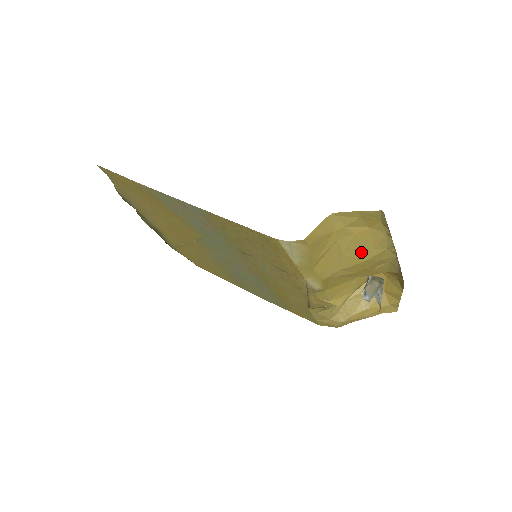
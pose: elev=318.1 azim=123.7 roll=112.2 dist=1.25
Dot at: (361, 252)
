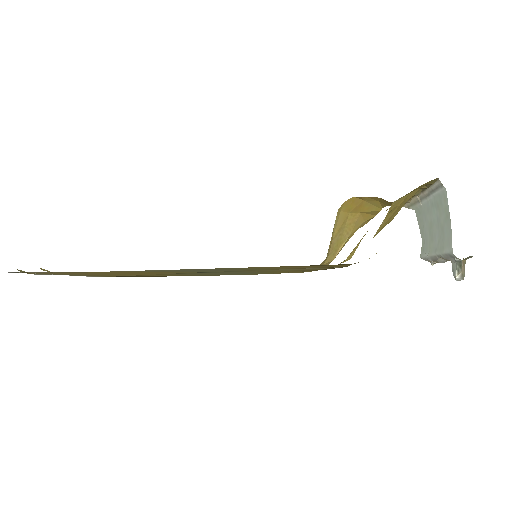
Dot at: (394, 215)
